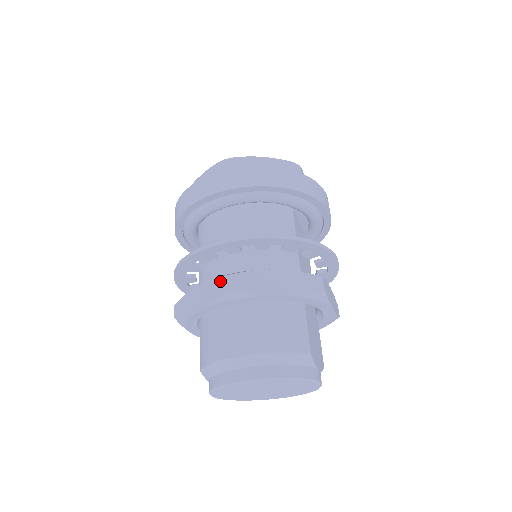
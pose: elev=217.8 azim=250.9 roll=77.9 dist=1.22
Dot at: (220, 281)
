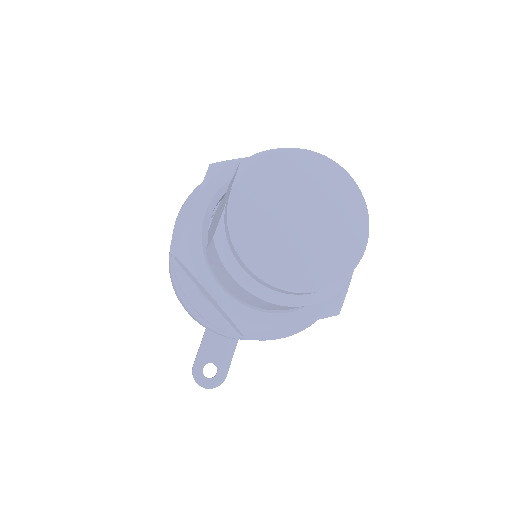
Dot at: occluded
